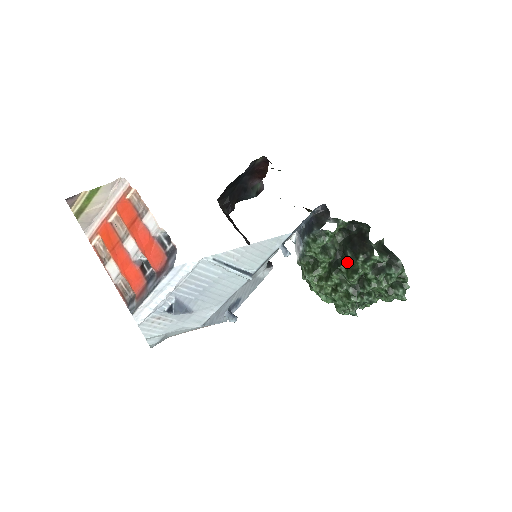
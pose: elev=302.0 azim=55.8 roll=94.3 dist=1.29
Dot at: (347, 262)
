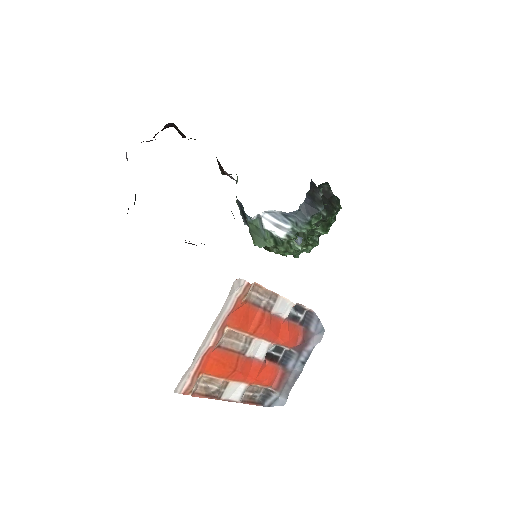
Dot at: (323, 220)
